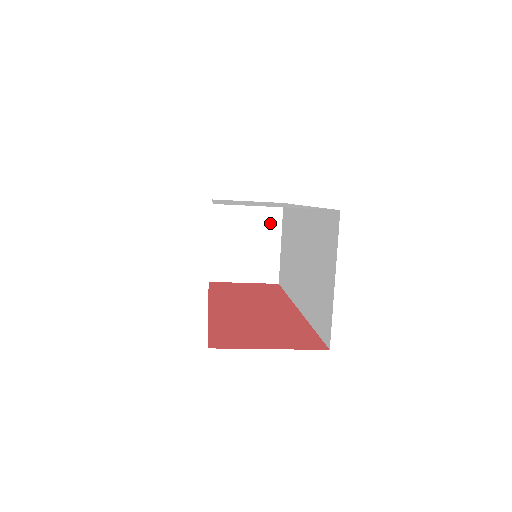
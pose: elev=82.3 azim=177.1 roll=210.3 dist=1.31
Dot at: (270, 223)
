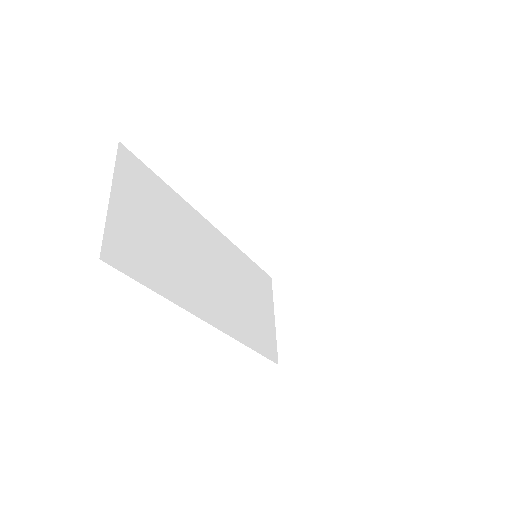
Dot at: (335, 279)
